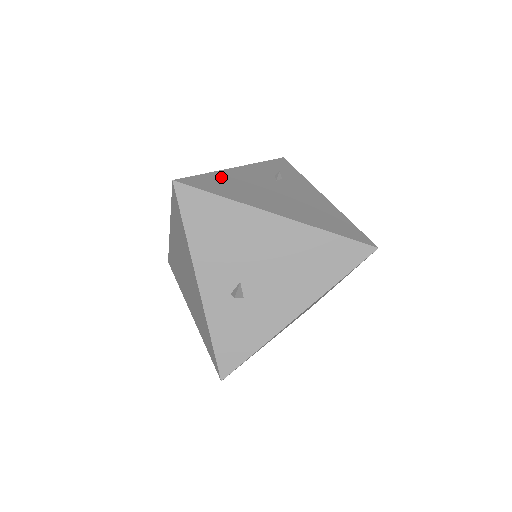
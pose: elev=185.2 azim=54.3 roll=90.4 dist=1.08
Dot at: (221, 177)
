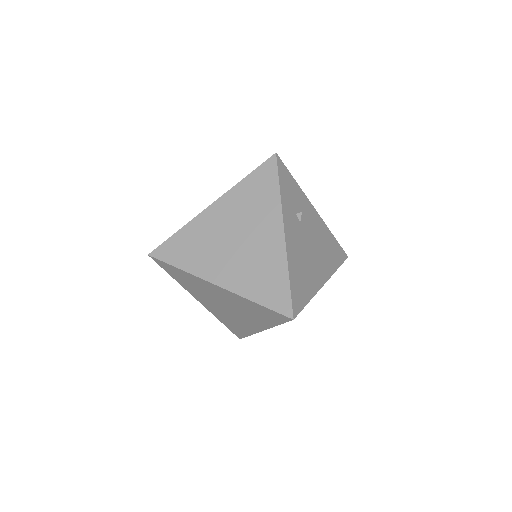
Dot at: (294, 270)
